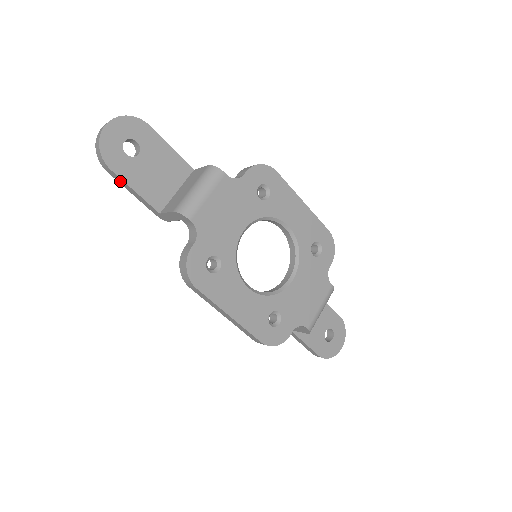
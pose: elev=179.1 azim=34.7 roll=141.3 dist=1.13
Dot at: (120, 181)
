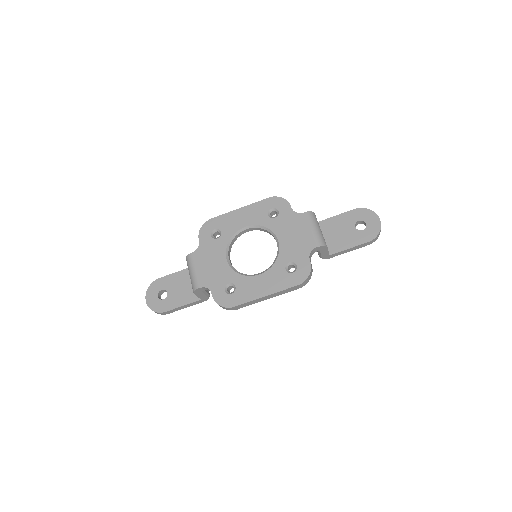
Dot at: (175, 310)
